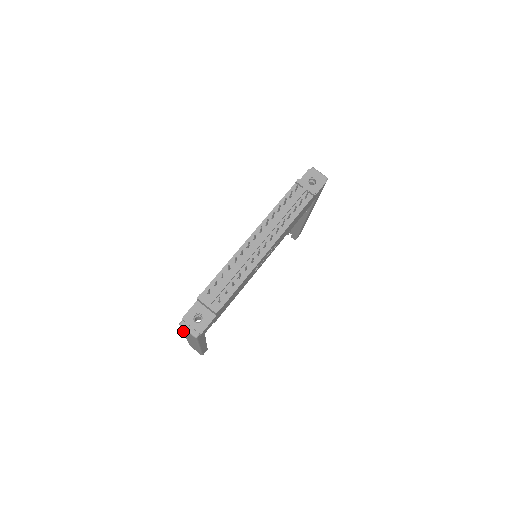
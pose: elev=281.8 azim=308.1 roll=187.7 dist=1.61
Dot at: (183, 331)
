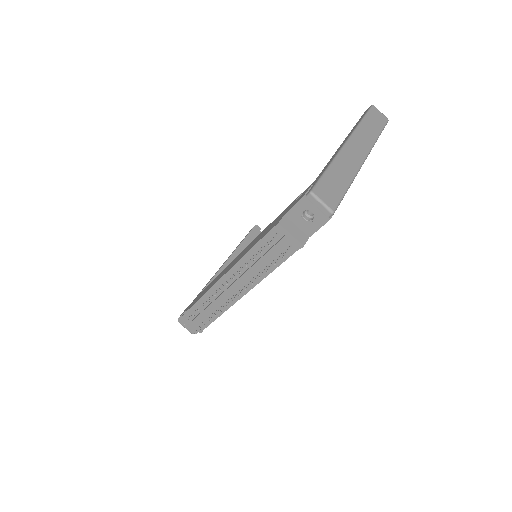
Dot at: occluded
